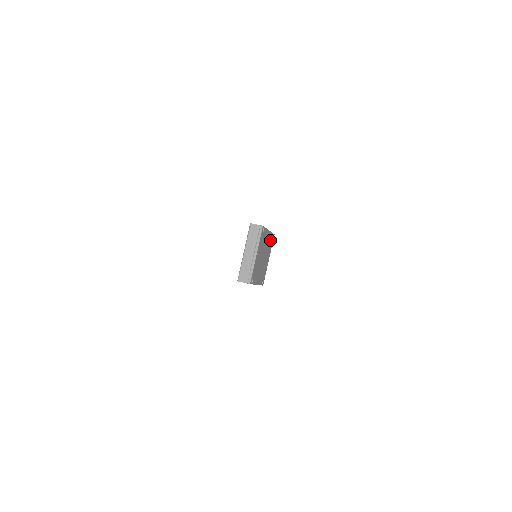
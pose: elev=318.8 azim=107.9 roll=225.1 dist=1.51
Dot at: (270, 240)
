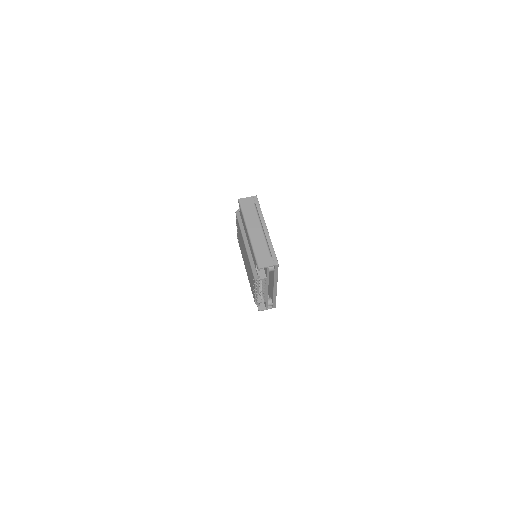
Dot at: occluded
